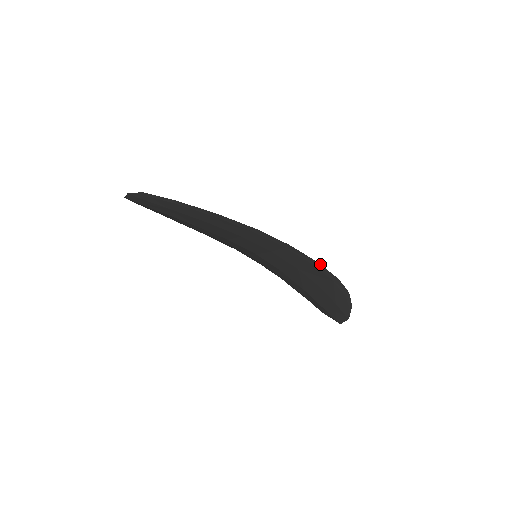
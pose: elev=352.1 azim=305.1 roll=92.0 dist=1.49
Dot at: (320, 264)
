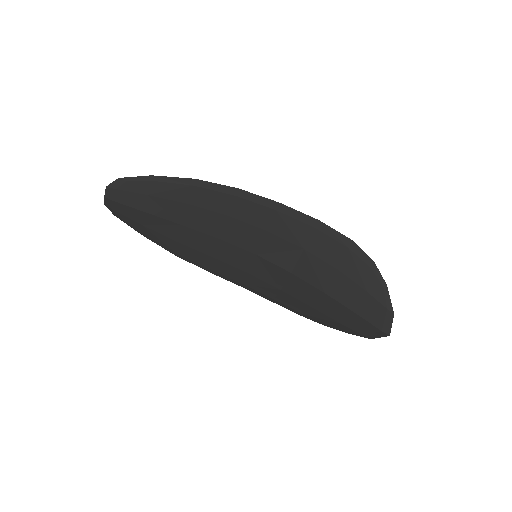
Dot at: (322, 222)
